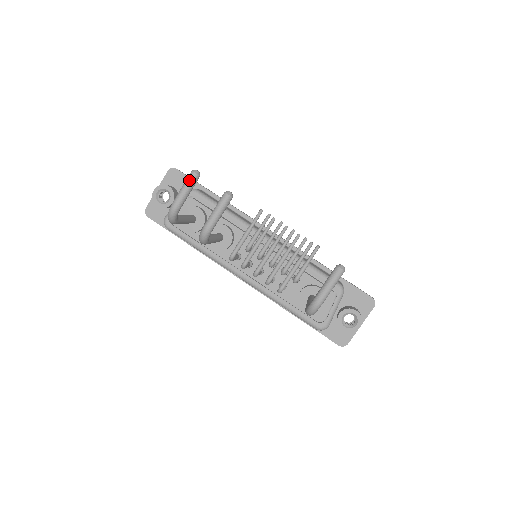
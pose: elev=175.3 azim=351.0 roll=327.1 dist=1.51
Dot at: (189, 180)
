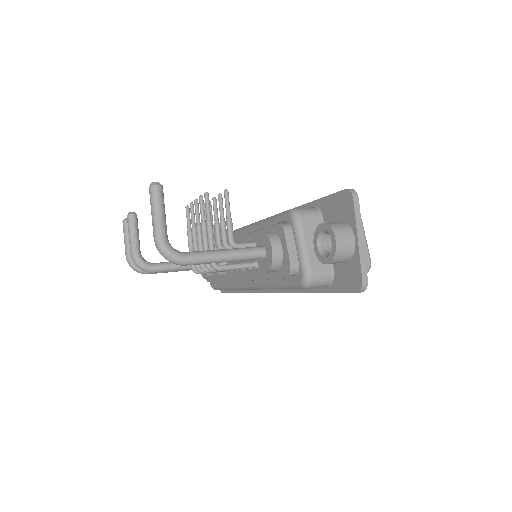
Dot at: (123, 230)
